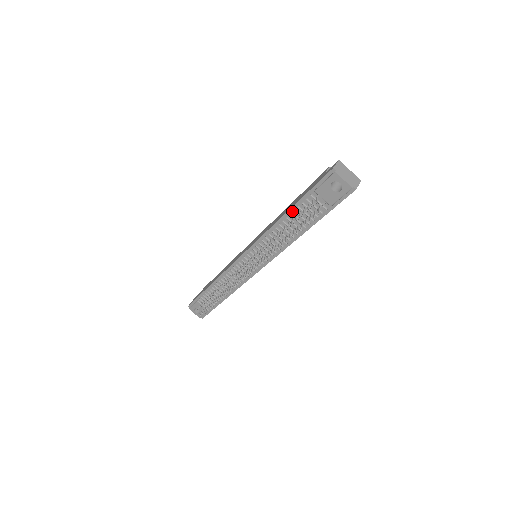
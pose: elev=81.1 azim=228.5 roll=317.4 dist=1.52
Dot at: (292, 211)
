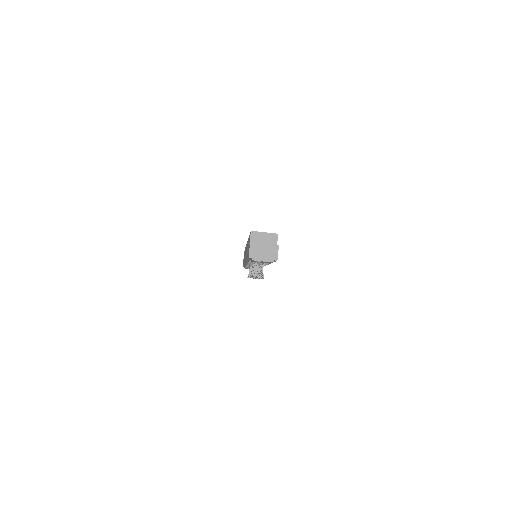
Dot at: (249, 261)
